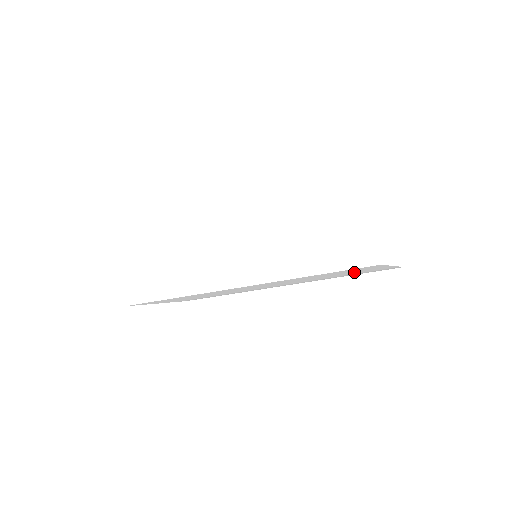
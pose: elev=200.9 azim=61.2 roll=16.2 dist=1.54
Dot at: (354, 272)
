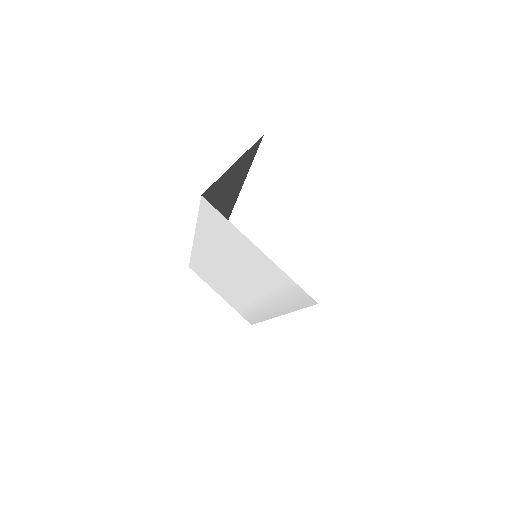
Dot at: (255, 263)
